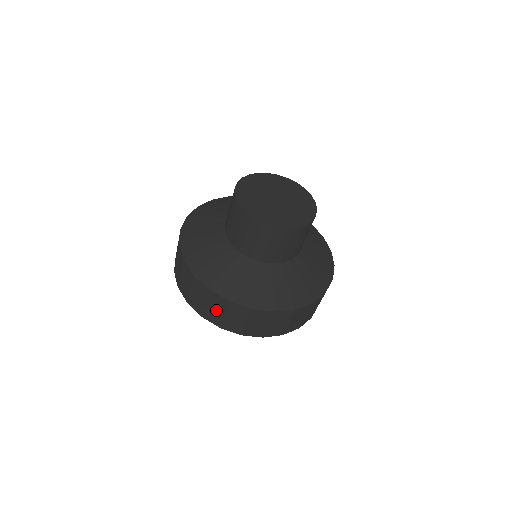
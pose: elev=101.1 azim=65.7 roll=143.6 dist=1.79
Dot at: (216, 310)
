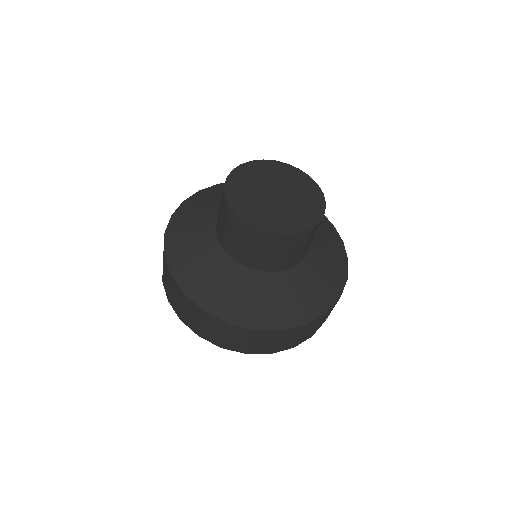
Dot at: (166, 279)
